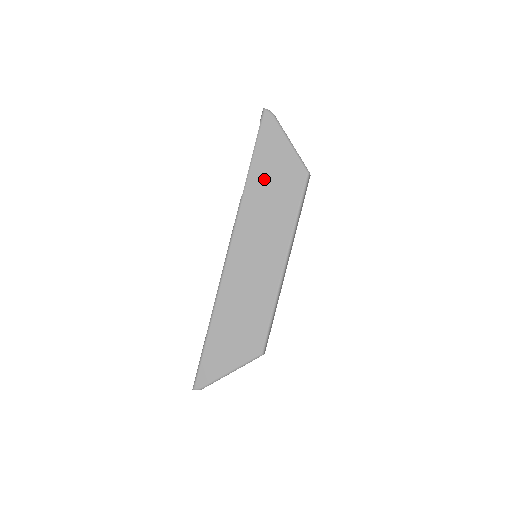
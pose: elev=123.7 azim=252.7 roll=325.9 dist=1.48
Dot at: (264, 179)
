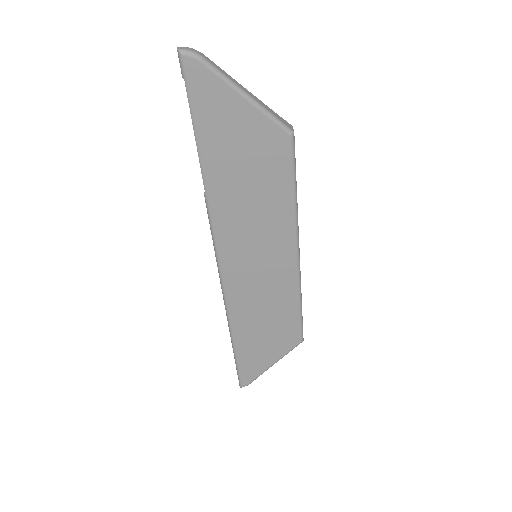
Dot at: (228, 165)
